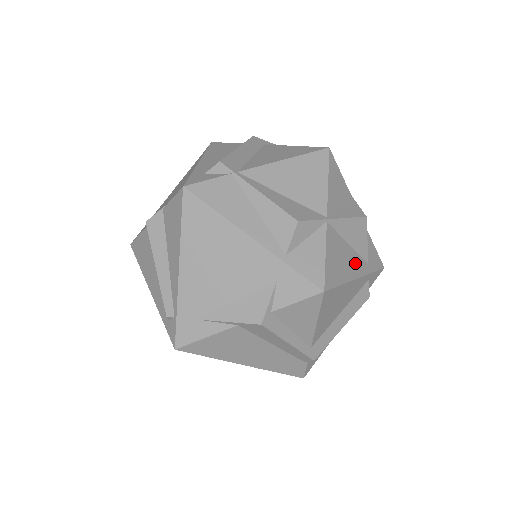
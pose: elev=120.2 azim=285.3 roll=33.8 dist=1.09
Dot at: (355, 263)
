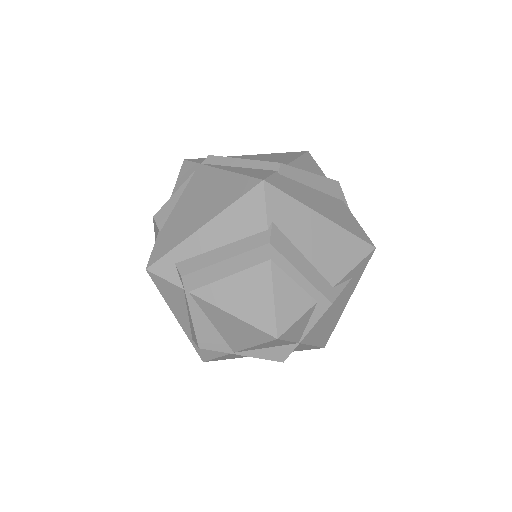
Dot at: occluded
